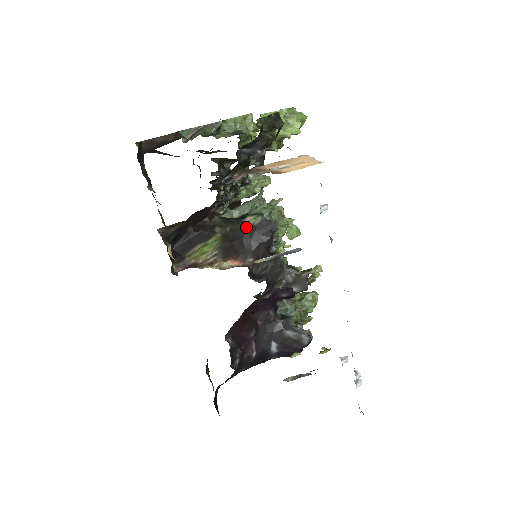
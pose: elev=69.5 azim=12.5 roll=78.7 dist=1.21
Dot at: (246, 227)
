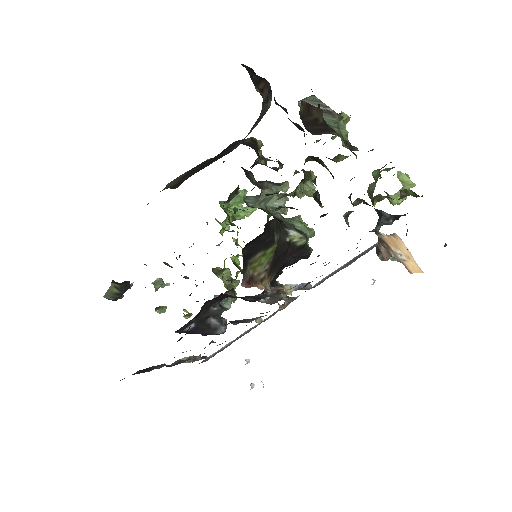
Dot at: (289, 242)
